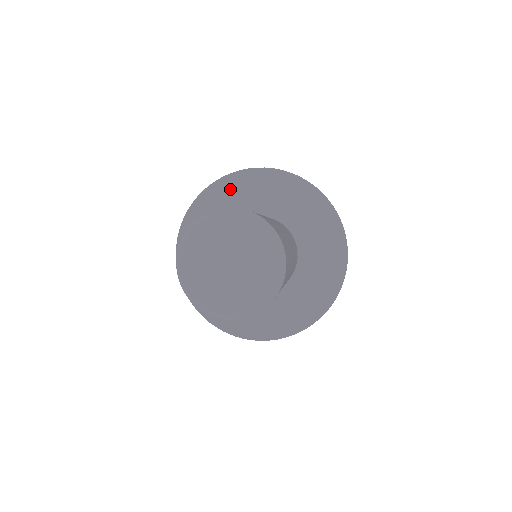
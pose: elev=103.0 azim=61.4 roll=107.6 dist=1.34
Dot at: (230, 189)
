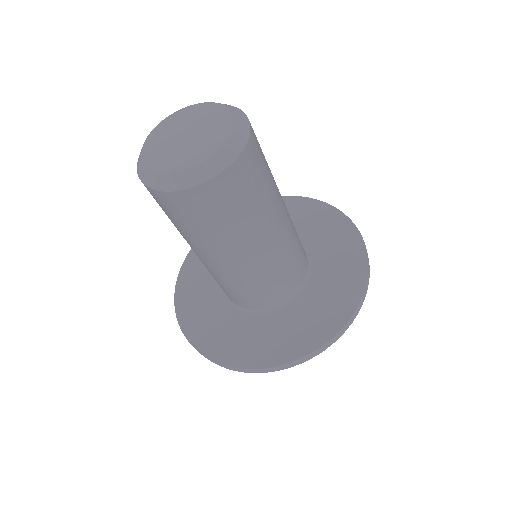
Dot at: occluded
